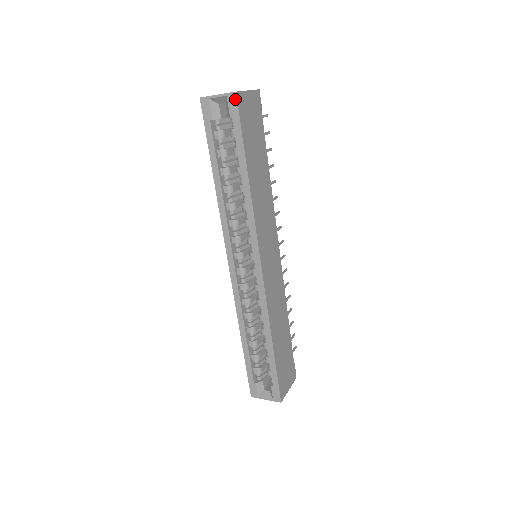
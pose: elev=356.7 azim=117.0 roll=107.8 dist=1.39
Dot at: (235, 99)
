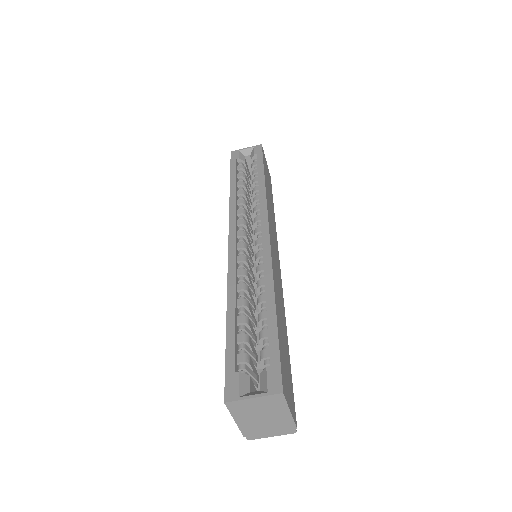
Dot at: (260, 147)
